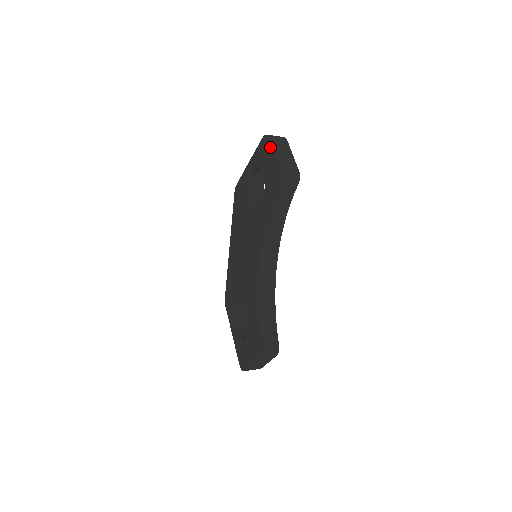
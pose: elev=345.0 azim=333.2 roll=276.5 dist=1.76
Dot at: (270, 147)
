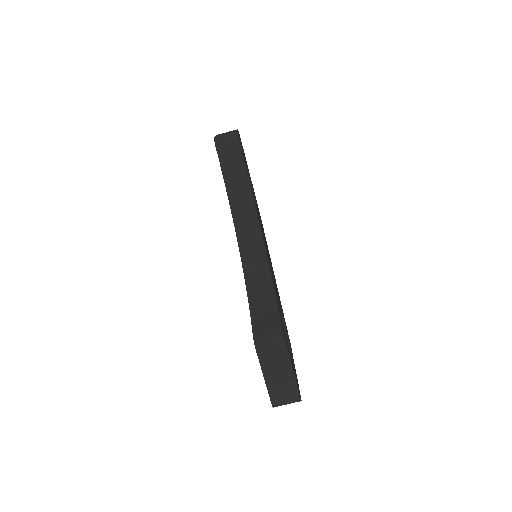
Dot at: occluded
